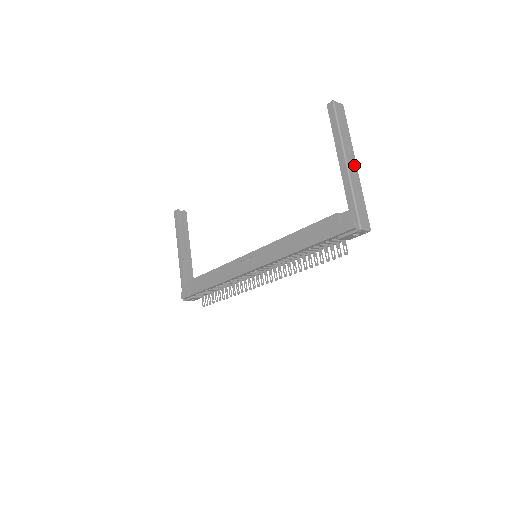
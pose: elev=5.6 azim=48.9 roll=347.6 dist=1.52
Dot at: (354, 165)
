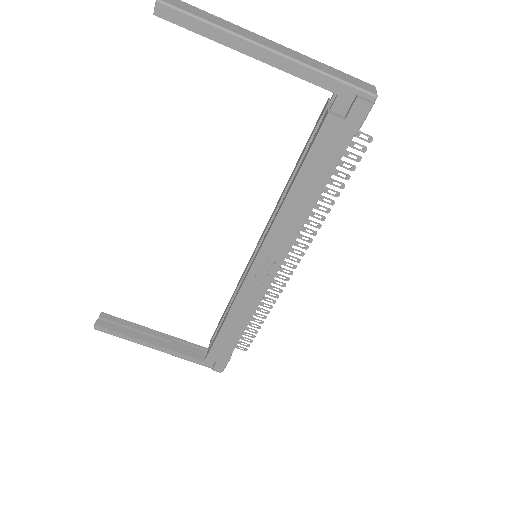
Dot at: (274, 44)
